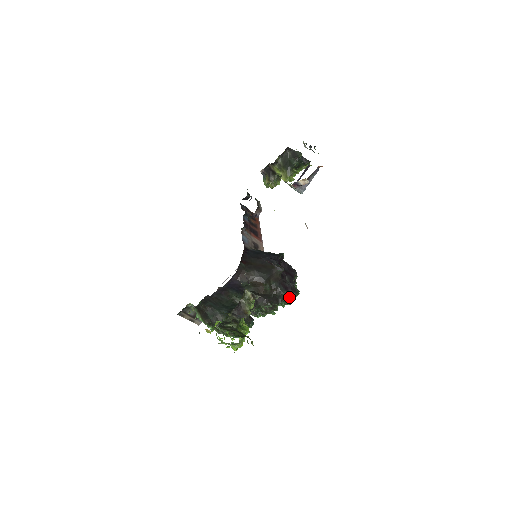
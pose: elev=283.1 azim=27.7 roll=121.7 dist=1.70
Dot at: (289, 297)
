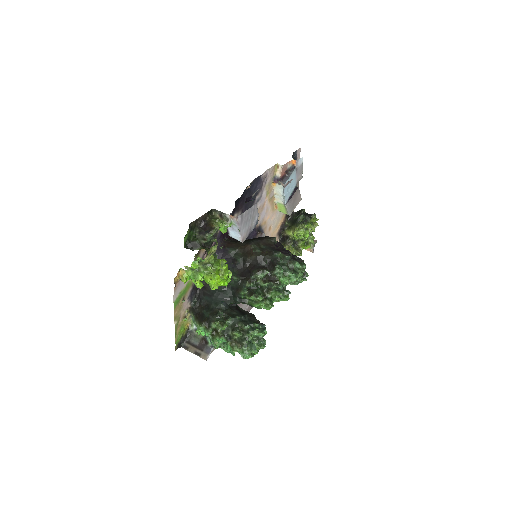
Dot at: (289, 264)
